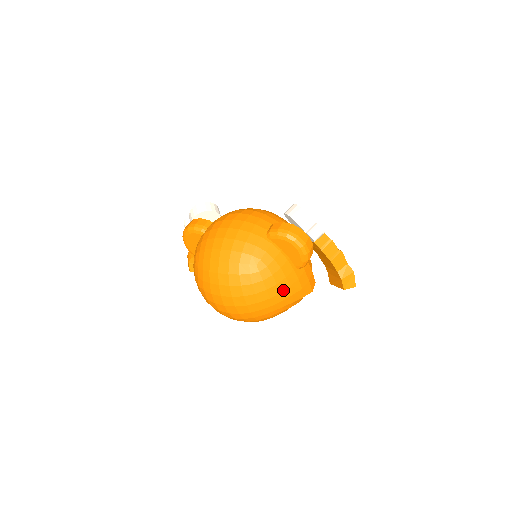
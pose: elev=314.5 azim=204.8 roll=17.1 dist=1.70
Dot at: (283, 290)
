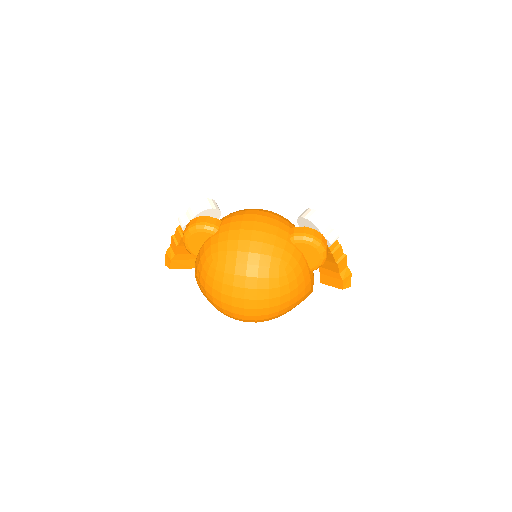
Dot at: (300, 292)
